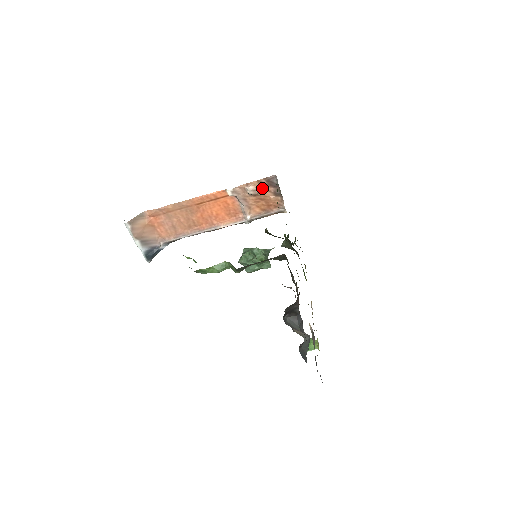
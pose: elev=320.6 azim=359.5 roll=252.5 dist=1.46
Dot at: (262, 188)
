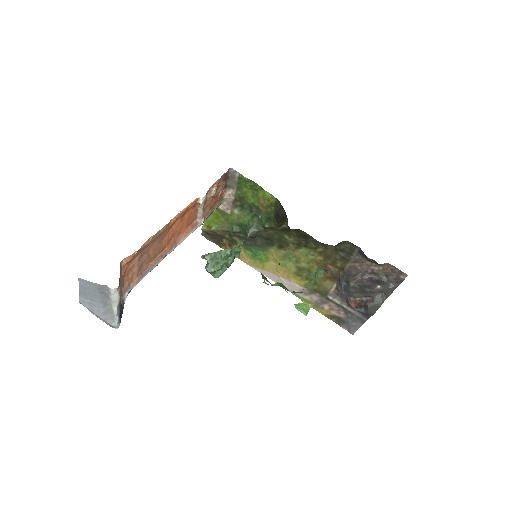
Dot at: (219, 185)
